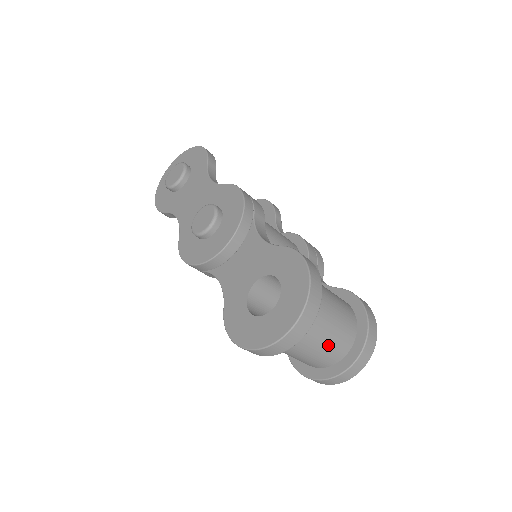
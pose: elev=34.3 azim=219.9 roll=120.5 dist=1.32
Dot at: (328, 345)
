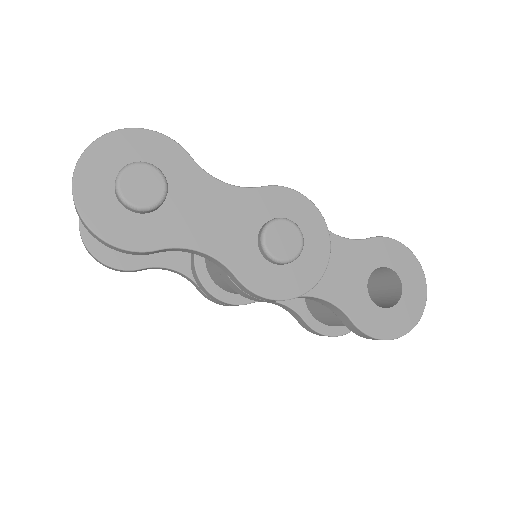
Dot at: occluded
